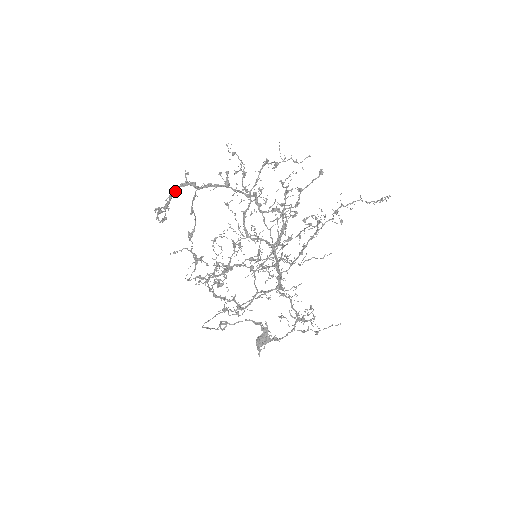
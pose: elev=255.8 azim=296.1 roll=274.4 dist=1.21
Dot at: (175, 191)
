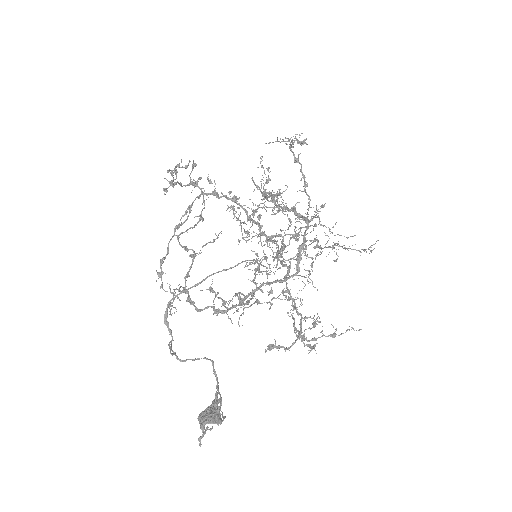
Dot at: (181, 185)
